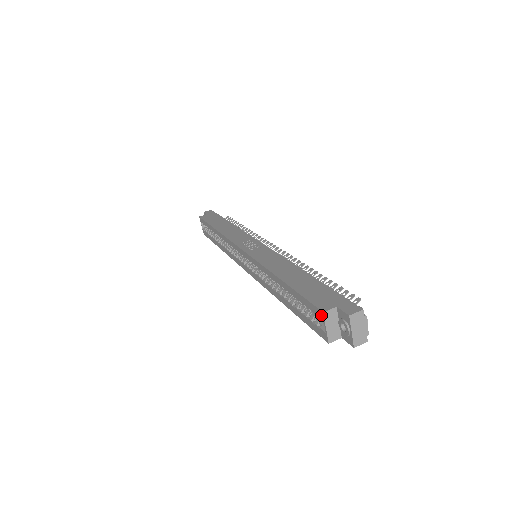
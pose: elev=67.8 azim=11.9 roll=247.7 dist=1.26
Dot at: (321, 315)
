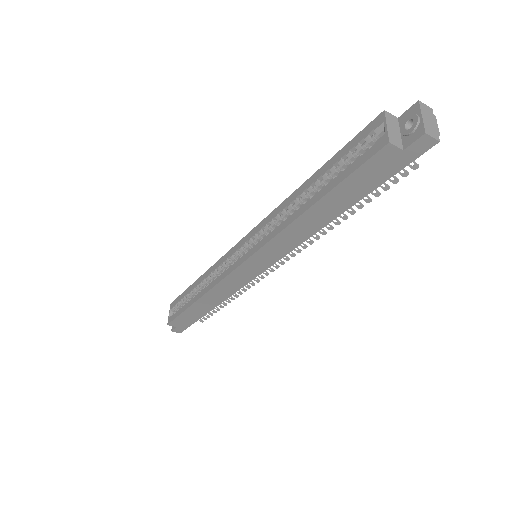
Dot at: (380, 119)
